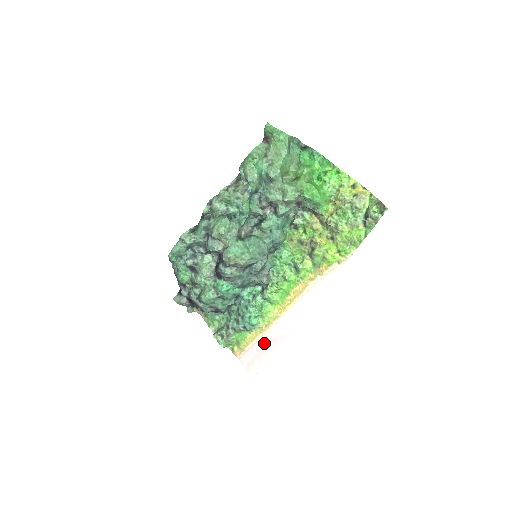
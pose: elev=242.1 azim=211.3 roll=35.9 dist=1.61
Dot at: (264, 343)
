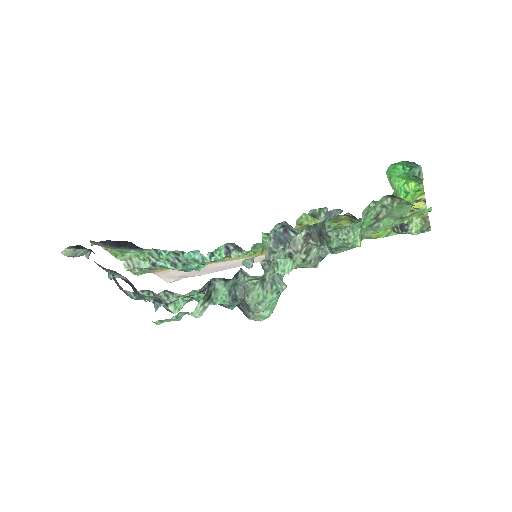
Dot at: occluded
